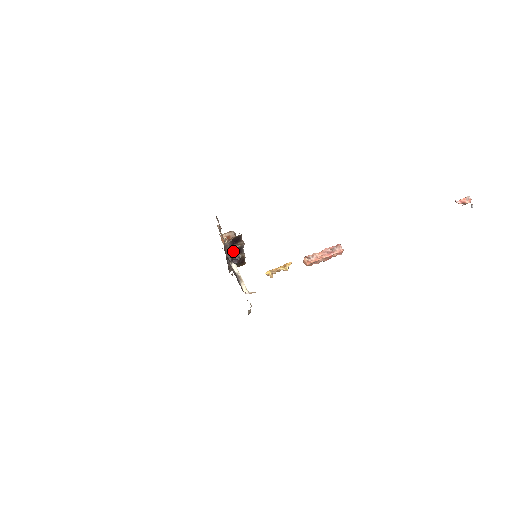
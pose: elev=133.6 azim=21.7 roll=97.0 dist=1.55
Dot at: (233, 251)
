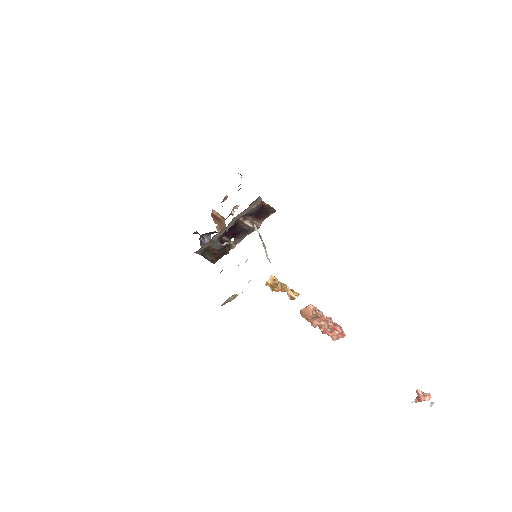
Dot at: (237, 225)
